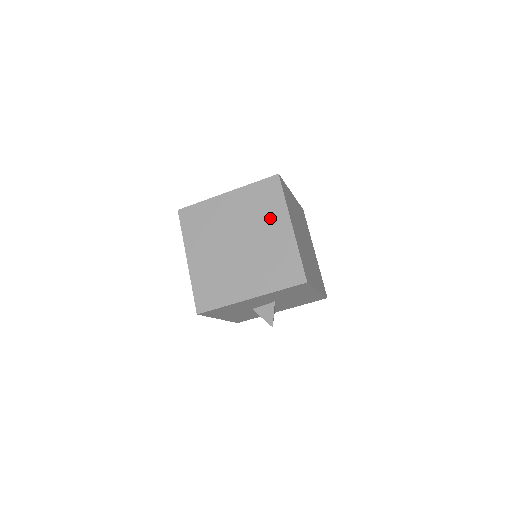
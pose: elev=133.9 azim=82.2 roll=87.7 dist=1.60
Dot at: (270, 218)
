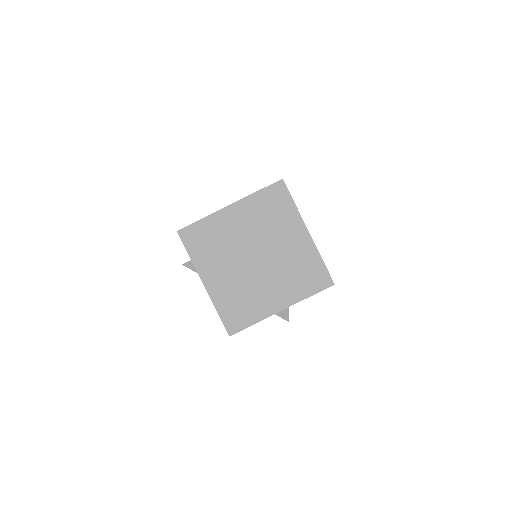
Dot at: (284, 227)
